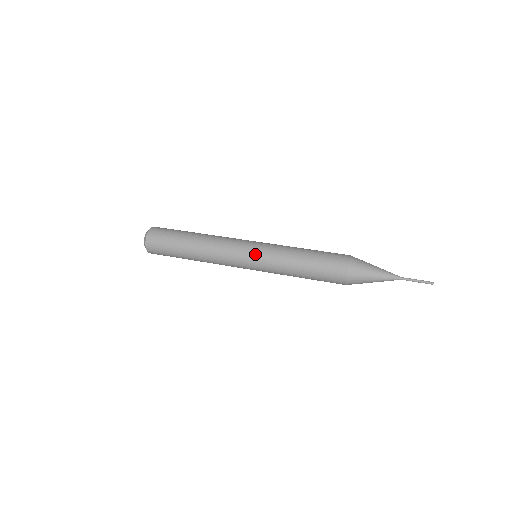
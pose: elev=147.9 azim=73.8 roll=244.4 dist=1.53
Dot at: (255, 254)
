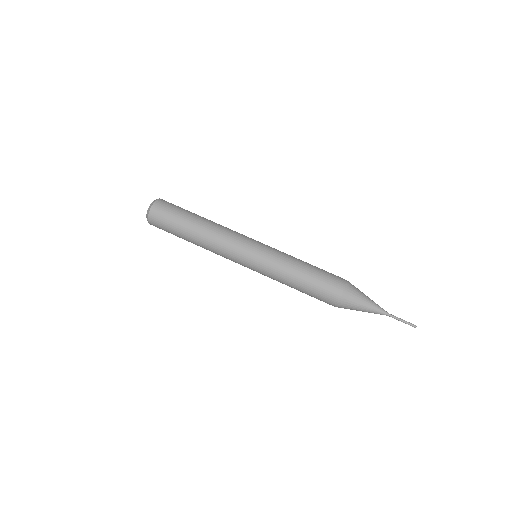
Dot at: occluded
